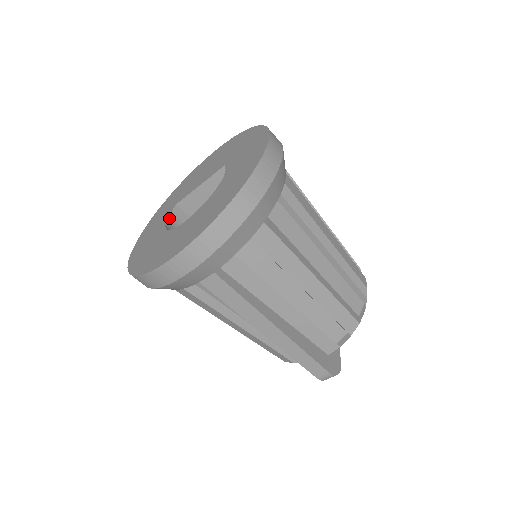
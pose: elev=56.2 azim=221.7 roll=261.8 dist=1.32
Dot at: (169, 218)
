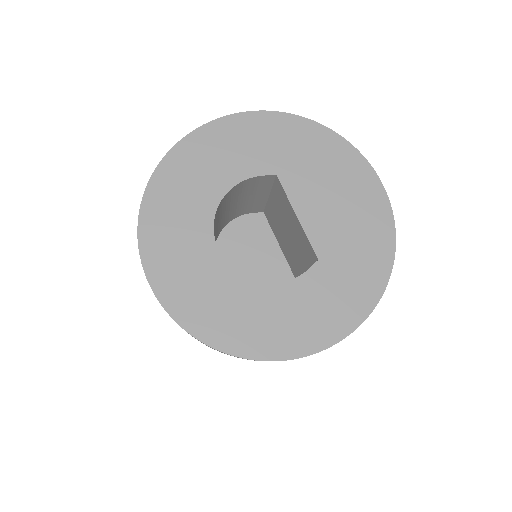
Dot at: (250, 179)
